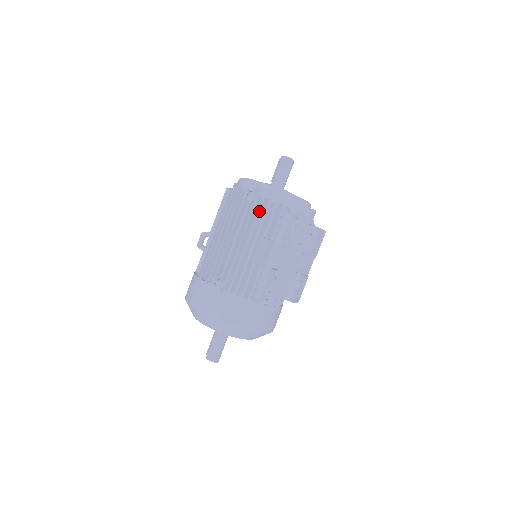
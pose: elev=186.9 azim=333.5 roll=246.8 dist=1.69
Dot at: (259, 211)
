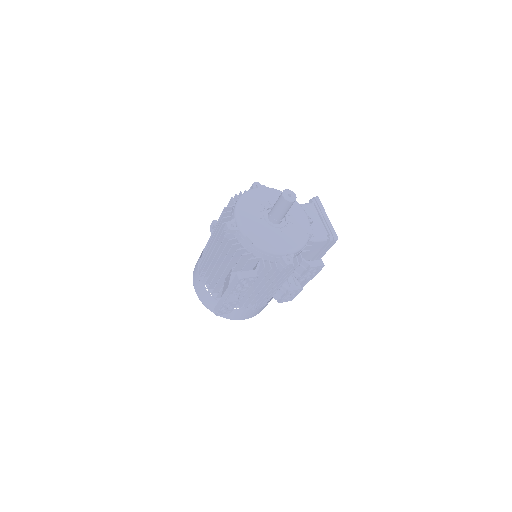
Dot at: (228, 251)
